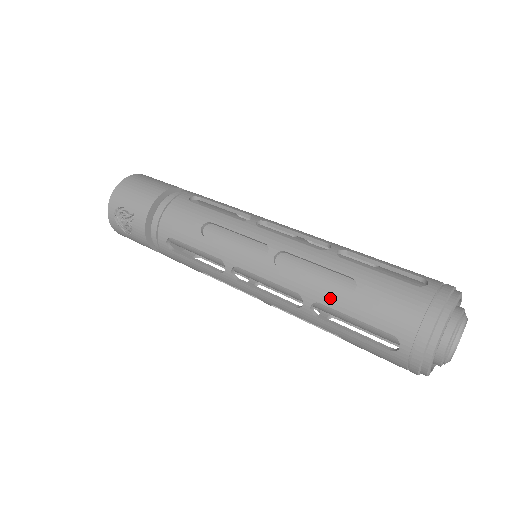
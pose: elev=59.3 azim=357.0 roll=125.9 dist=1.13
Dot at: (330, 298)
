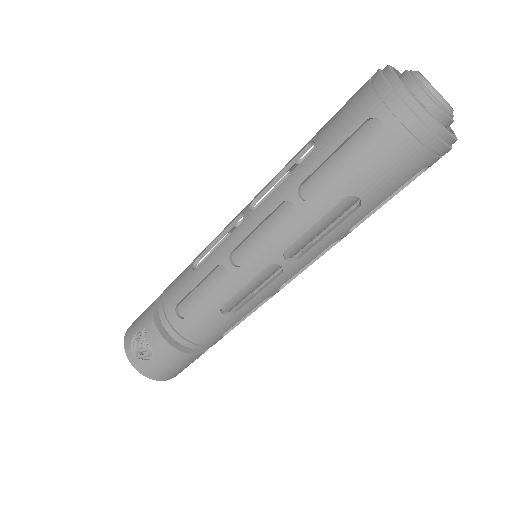
Dot at: (303, 169)
